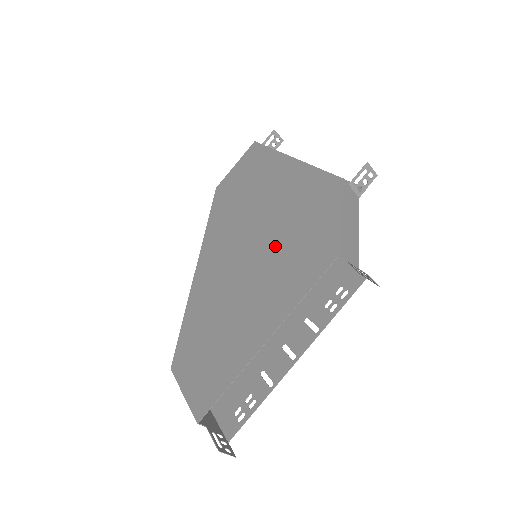
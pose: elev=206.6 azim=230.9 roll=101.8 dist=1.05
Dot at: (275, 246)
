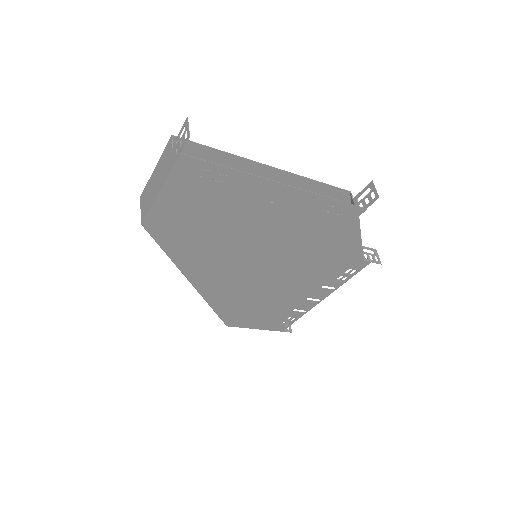
Dot at: occluded
